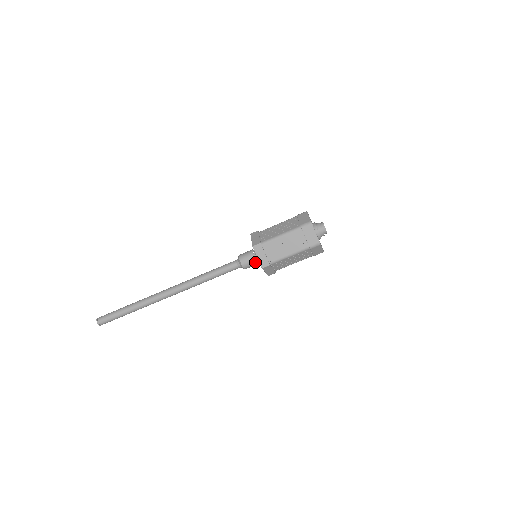
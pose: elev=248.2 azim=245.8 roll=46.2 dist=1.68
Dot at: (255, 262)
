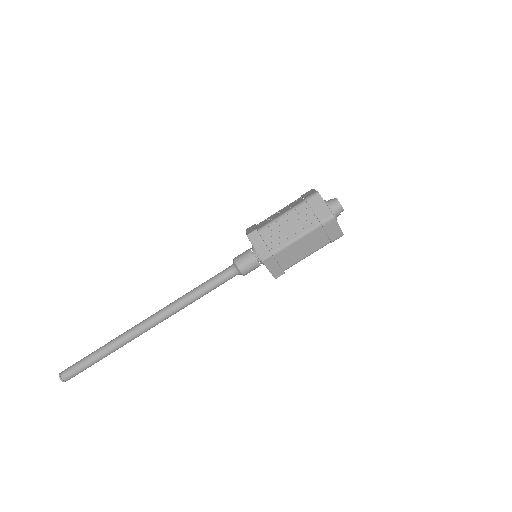
Dot at: occluded
